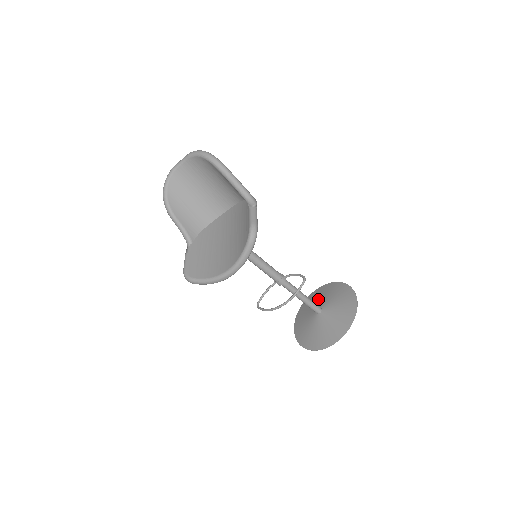
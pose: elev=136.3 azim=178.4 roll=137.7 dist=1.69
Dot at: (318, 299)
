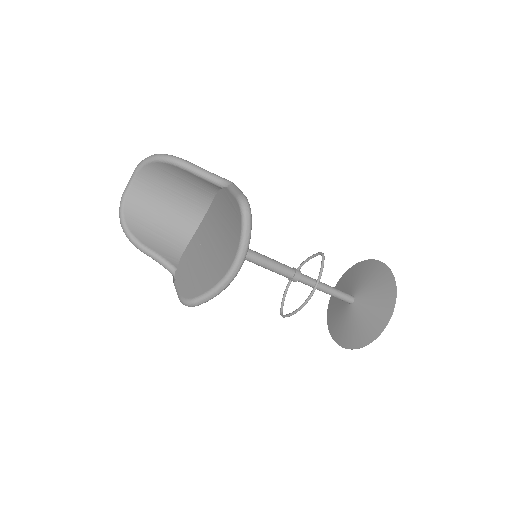
Dot at: (343, 291)
